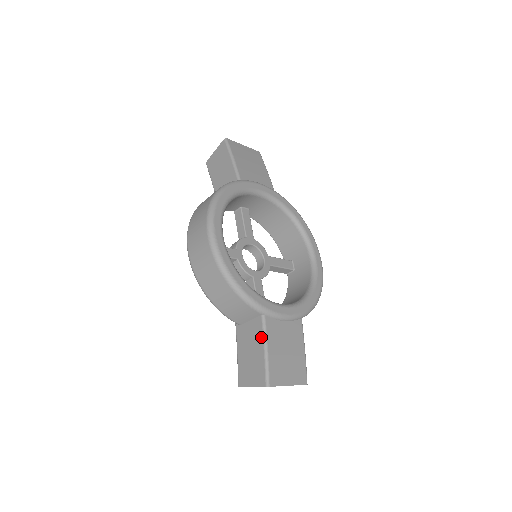
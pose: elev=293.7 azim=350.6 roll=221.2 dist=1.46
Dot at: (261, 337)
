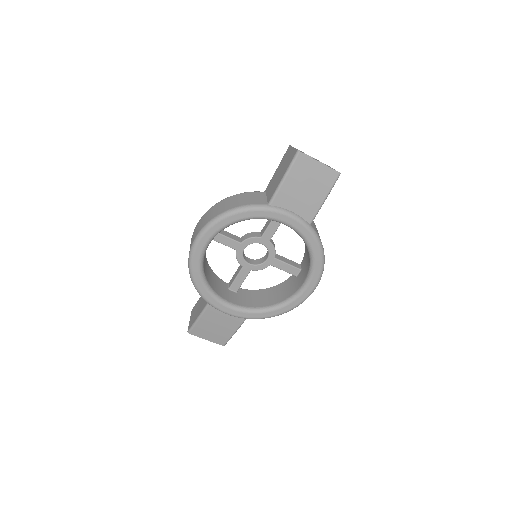
Dot at: (201, 311)
